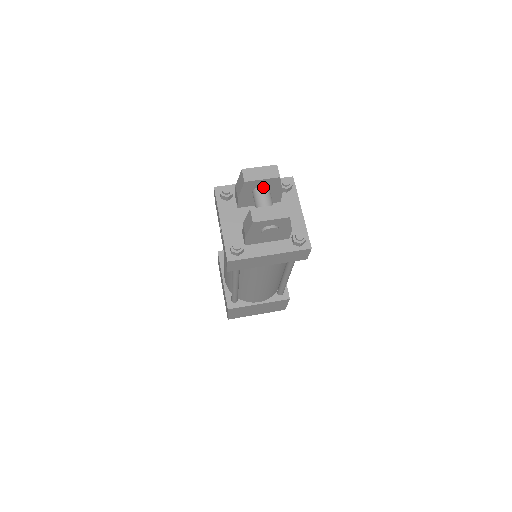
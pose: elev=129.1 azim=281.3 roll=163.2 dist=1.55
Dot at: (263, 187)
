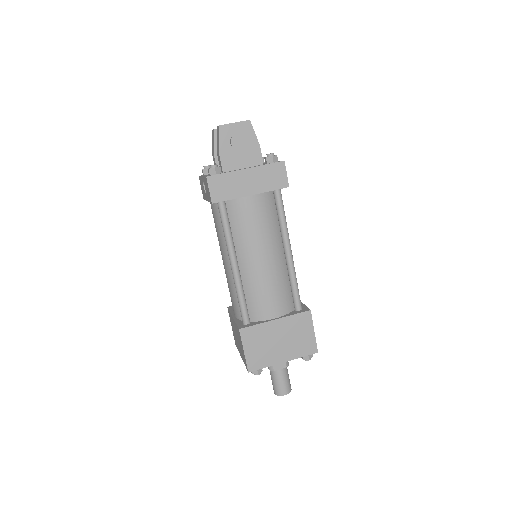
Dot at: occluded
